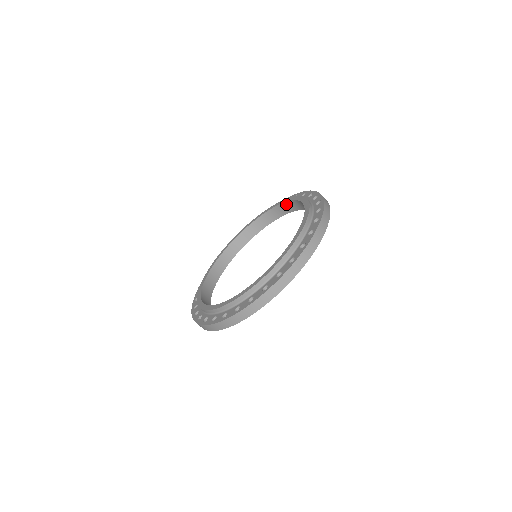
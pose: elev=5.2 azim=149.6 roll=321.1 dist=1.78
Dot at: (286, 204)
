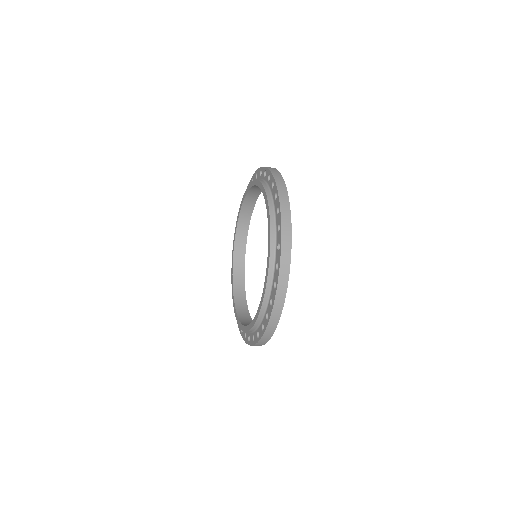
Dot at: (239, 229)
